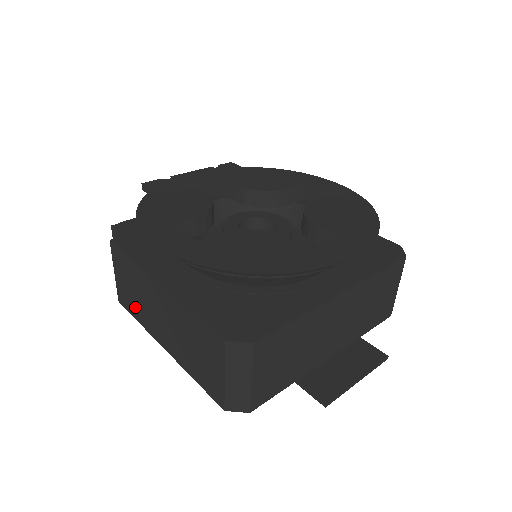
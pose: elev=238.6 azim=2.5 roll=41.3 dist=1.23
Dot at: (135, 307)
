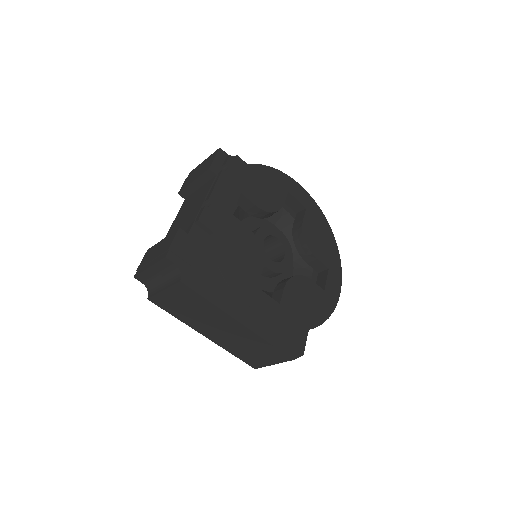
Dot at: (180, 313)
